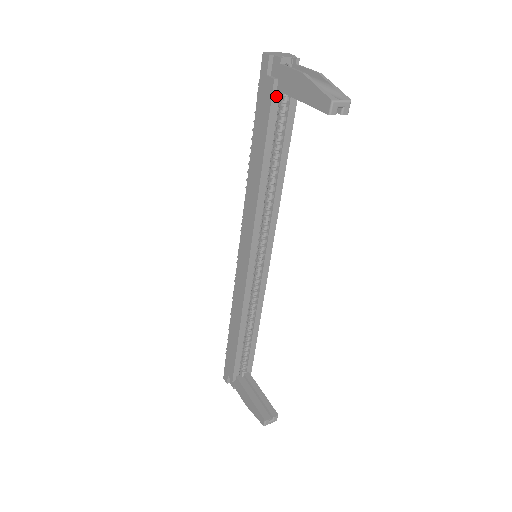
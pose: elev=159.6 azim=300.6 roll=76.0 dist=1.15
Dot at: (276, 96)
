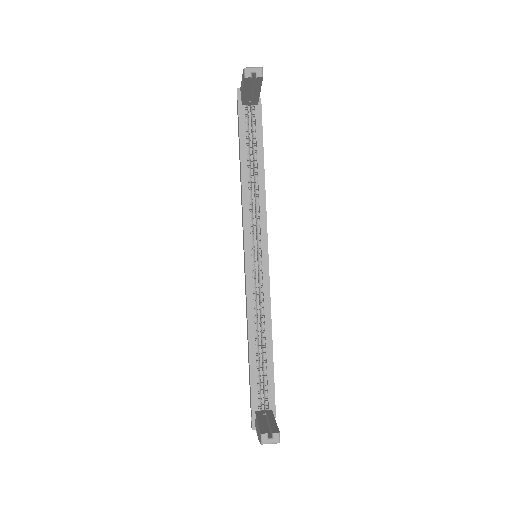
Dot at: (242, 110)
